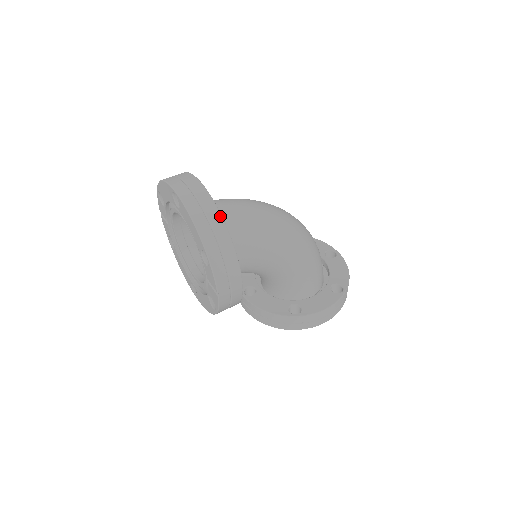
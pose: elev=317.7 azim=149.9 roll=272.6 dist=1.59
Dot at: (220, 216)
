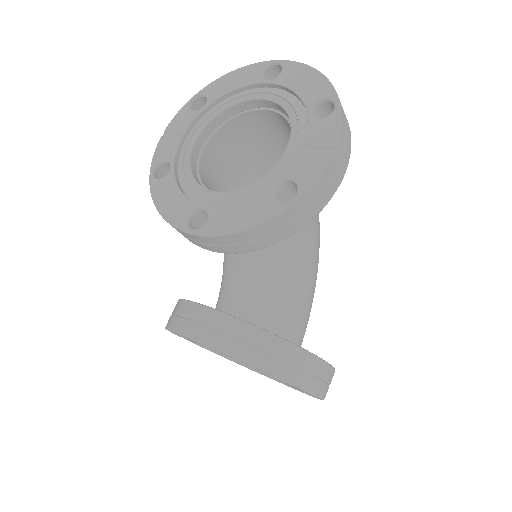
Dot at: occluded
